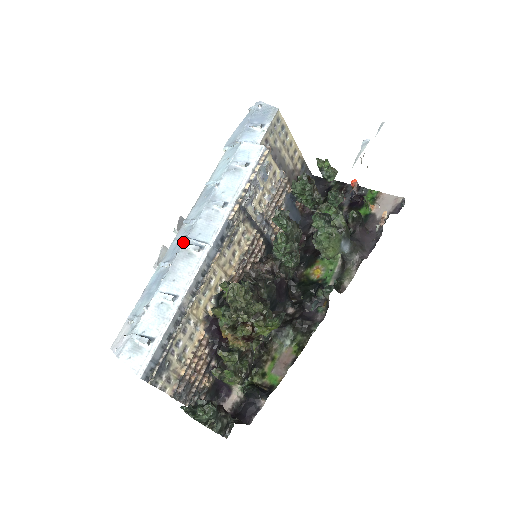
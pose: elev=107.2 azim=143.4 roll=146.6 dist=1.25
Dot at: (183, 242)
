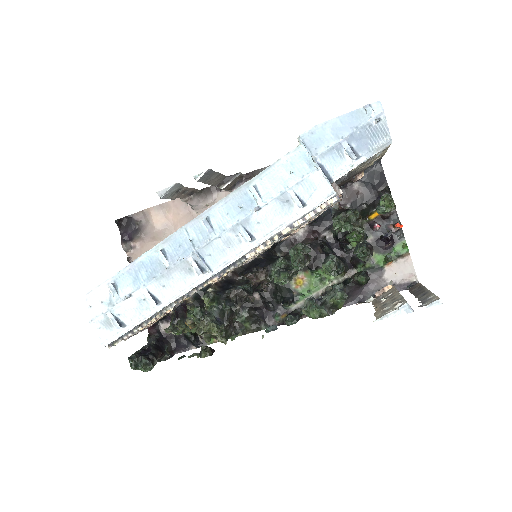
Dot at: (190, 252)
